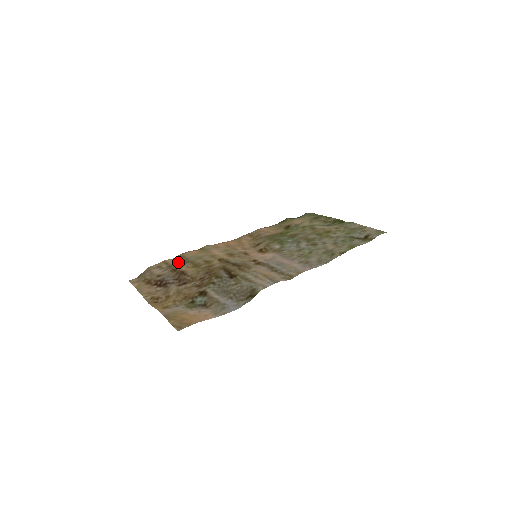
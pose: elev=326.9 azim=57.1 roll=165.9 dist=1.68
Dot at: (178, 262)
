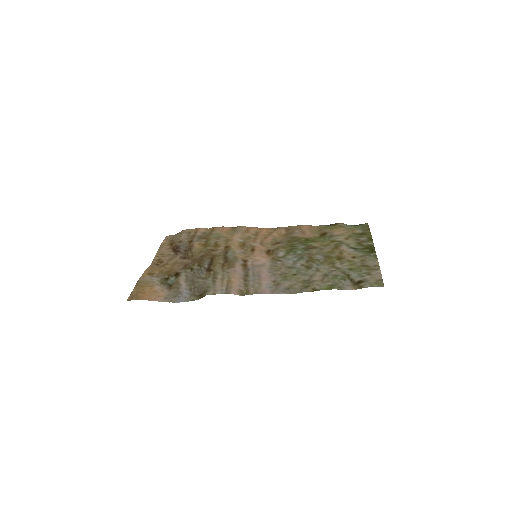
Dot at: (202, 235)
